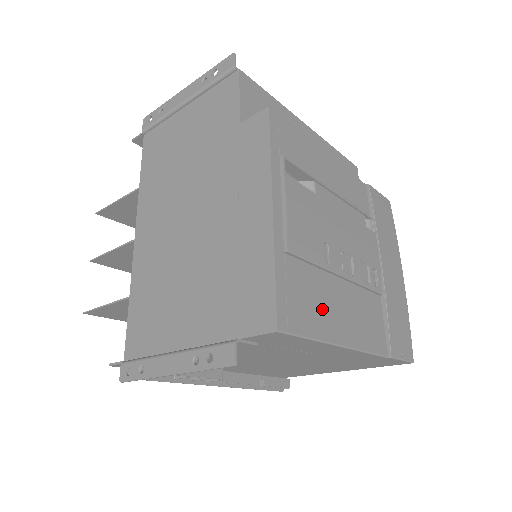
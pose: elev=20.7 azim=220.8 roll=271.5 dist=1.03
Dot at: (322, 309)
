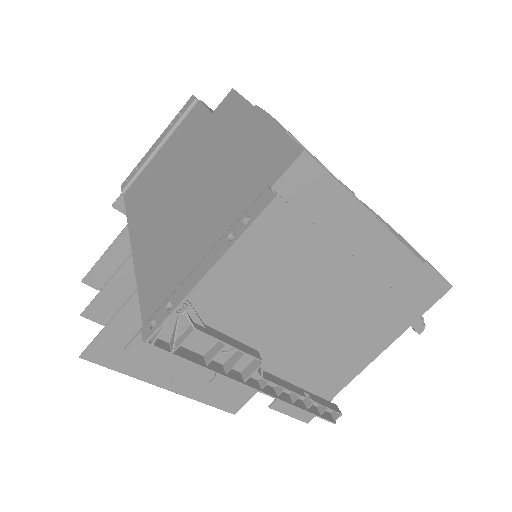
Dot at: occluded
